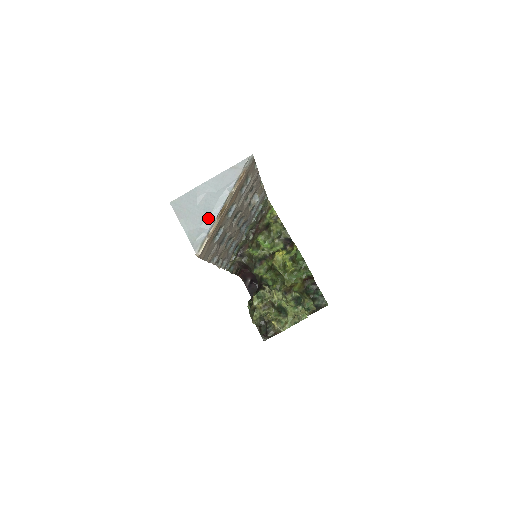
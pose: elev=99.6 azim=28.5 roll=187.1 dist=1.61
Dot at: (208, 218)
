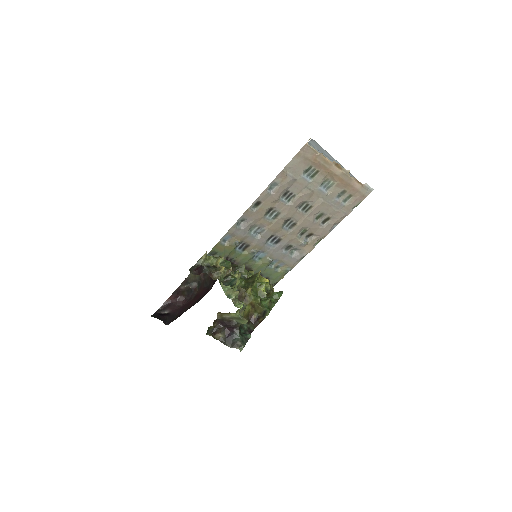
Dot at: (327, 157)
